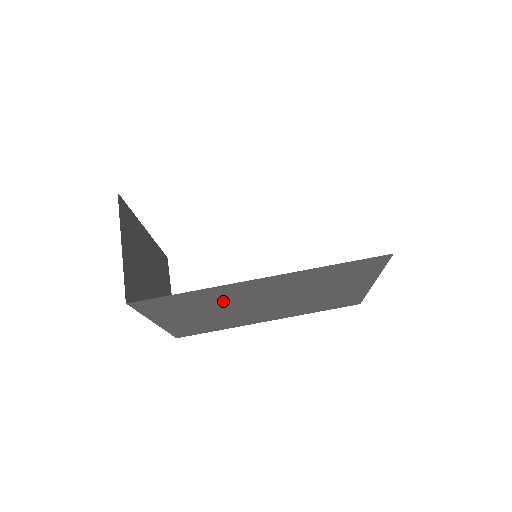
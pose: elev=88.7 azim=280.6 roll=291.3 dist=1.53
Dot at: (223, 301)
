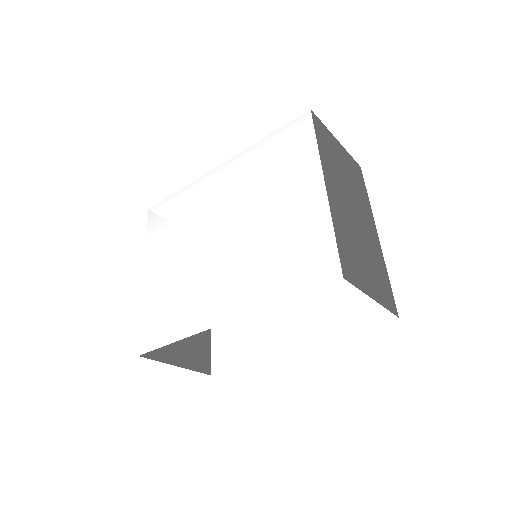
Dot at: occluded
